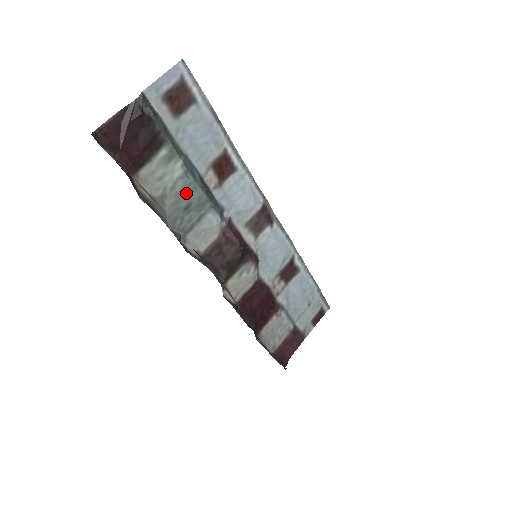
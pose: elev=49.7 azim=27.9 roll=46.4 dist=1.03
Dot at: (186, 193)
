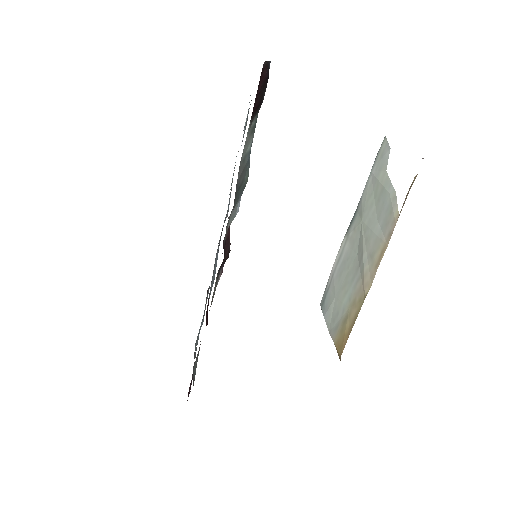
Dot at: (245, 171)
